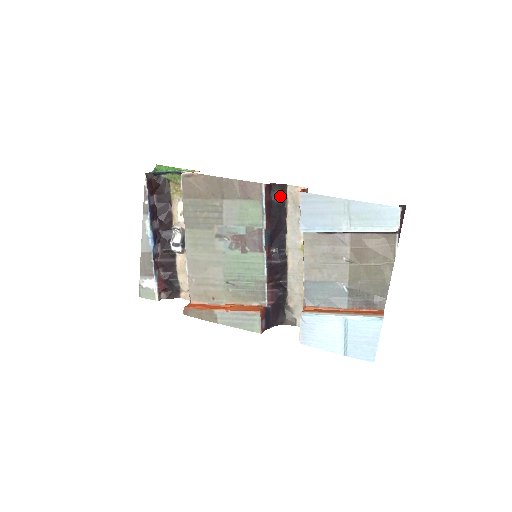
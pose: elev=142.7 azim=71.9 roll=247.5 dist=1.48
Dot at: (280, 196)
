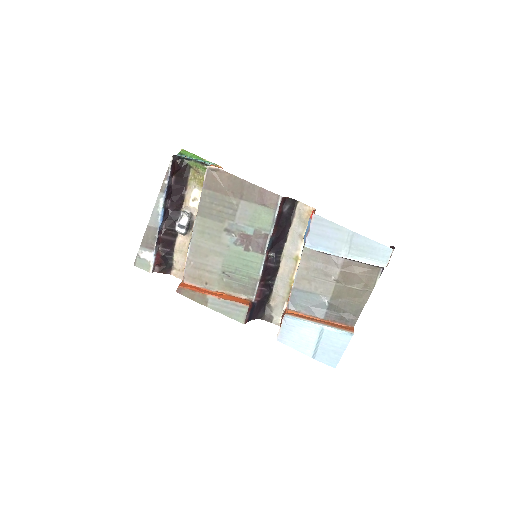
Dot at: (290, 209)
